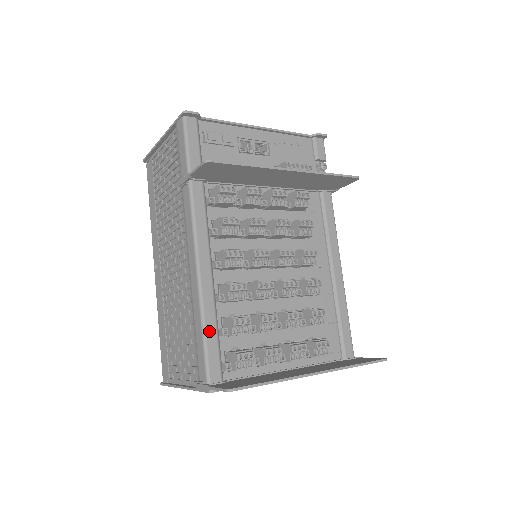
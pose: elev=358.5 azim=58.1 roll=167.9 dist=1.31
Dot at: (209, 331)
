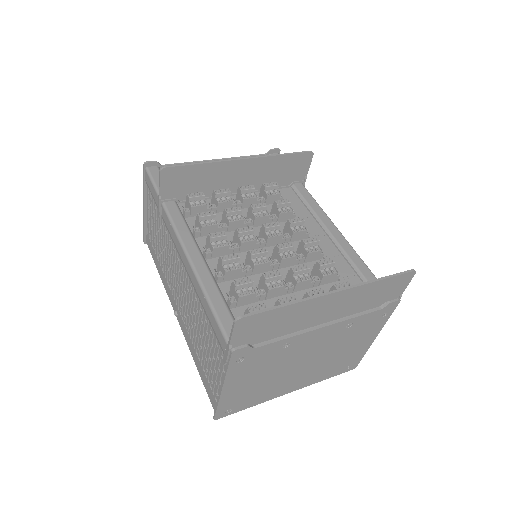
Dot at: (216, 303)
